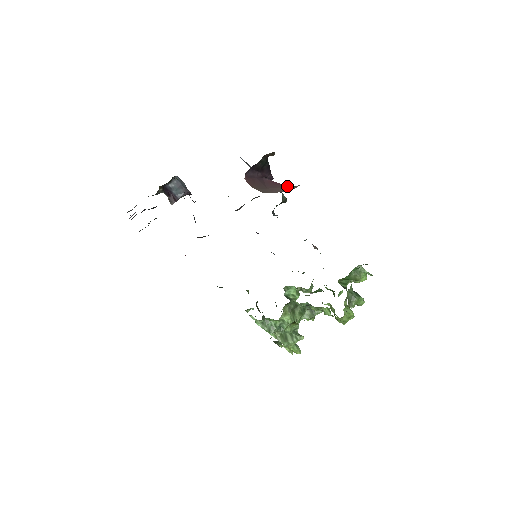
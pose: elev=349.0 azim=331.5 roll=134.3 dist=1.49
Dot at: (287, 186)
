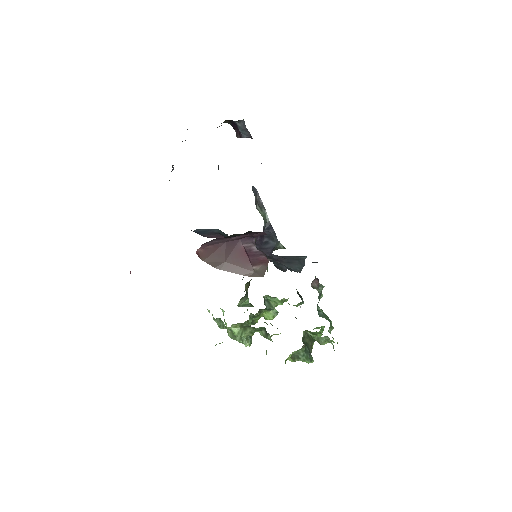
Dot at: (251, 267)
